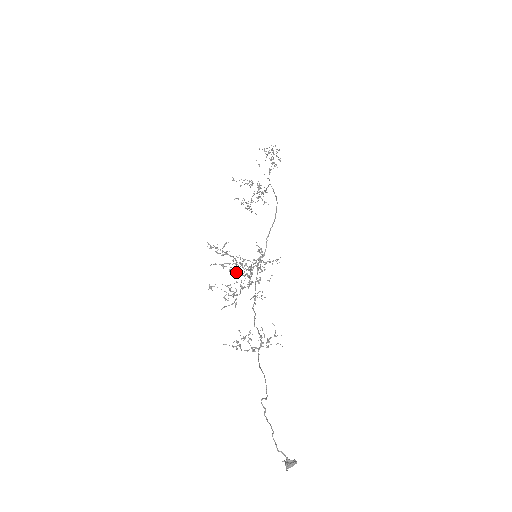
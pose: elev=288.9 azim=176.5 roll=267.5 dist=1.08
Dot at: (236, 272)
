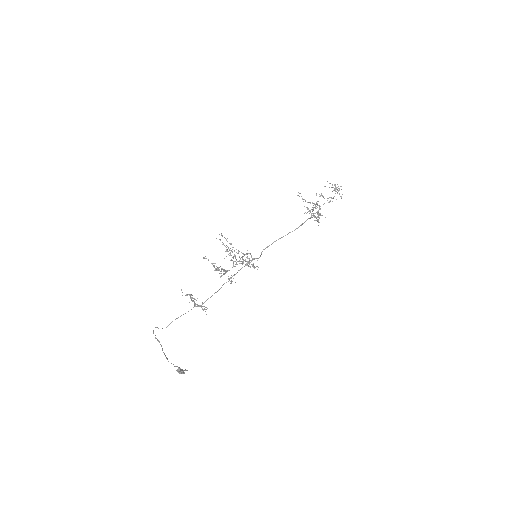
Dot at: occluded
